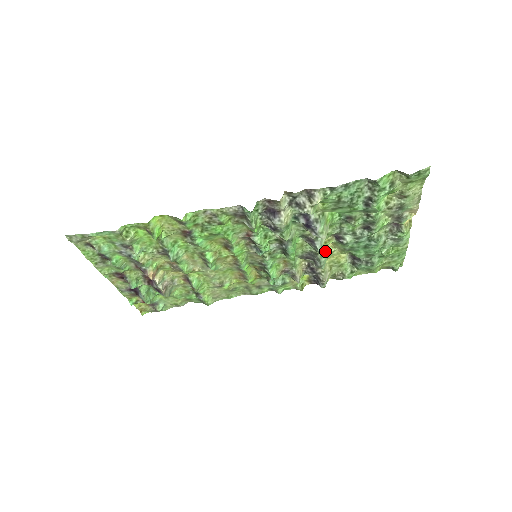
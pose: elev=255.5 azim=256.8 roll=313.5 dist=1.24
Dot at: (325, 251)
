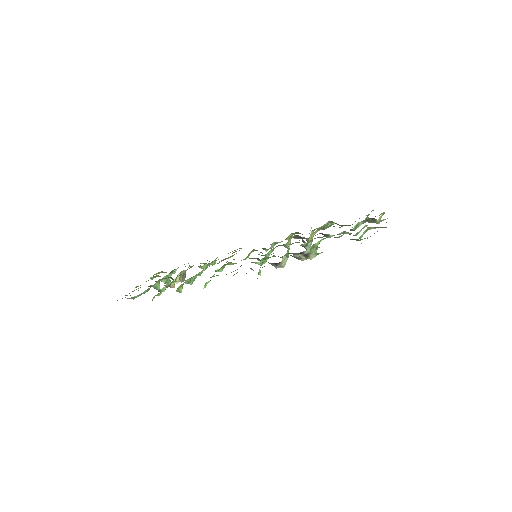
Dot at: (311, 236)
